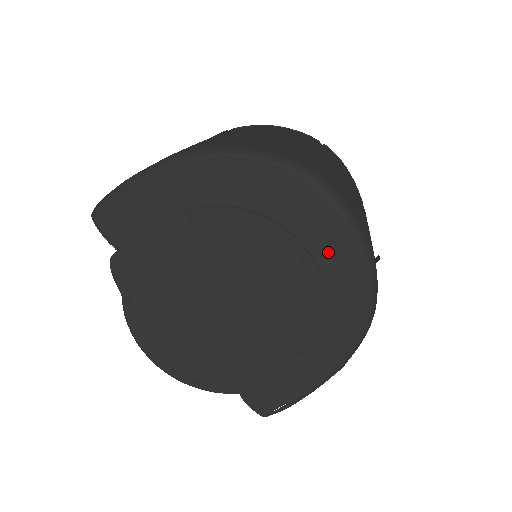
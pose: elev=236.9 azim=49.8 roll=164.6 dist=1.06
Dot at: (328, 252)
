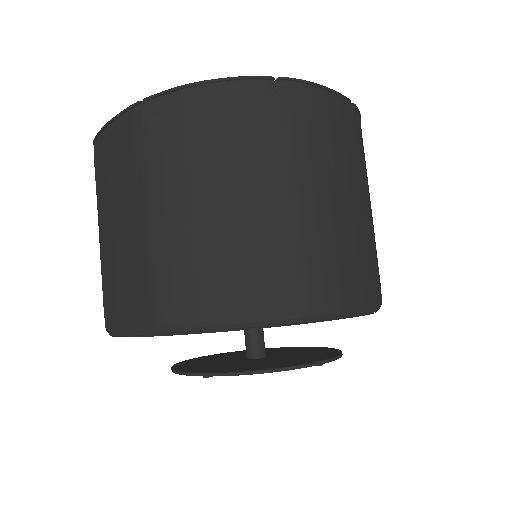
Dot at: occluded
